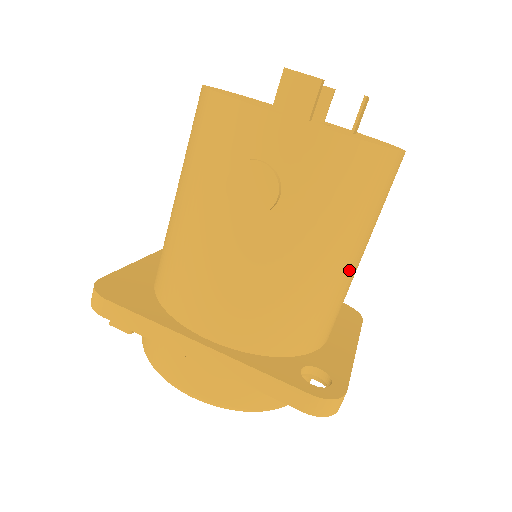
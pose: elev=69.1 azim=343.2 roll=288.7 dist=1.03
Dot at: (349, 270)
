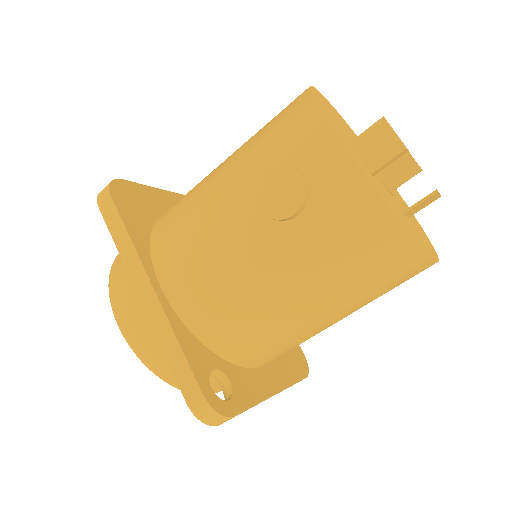
Dot at: (315, 322)
